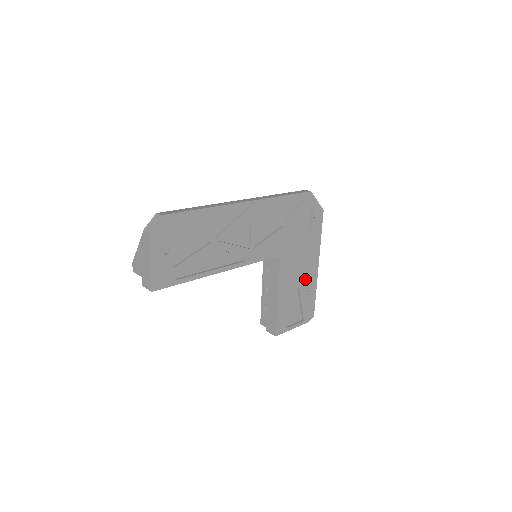
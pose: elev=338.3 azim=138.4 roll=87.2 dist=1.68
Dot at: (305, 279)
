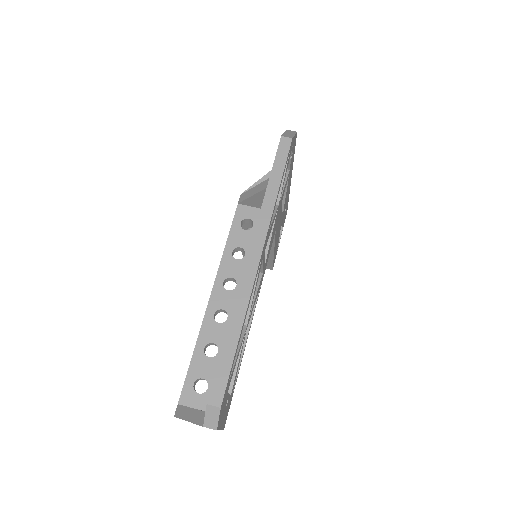
Dot at: (285, 205)
